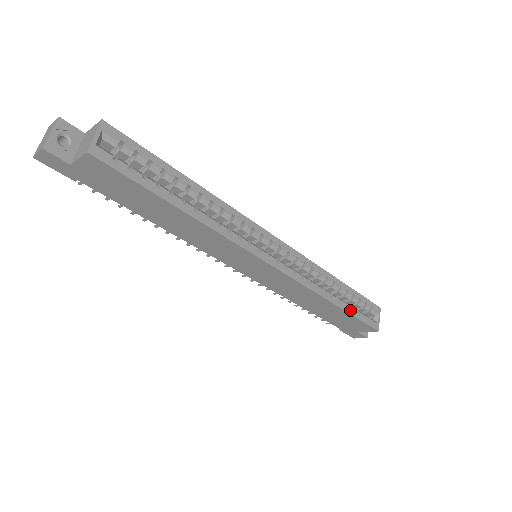
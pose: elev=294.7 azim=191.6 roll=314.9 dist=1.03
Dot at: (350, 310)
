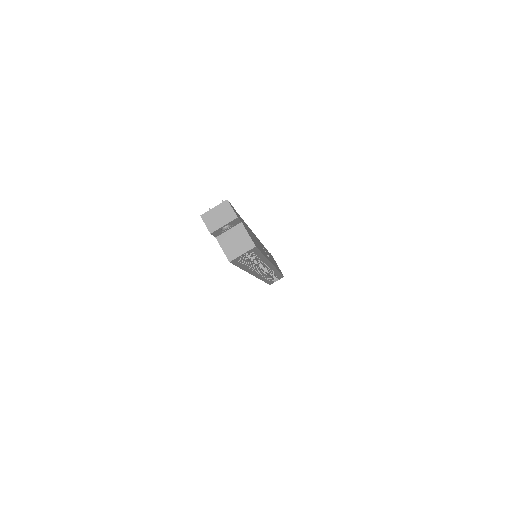
Dot at: occluded
